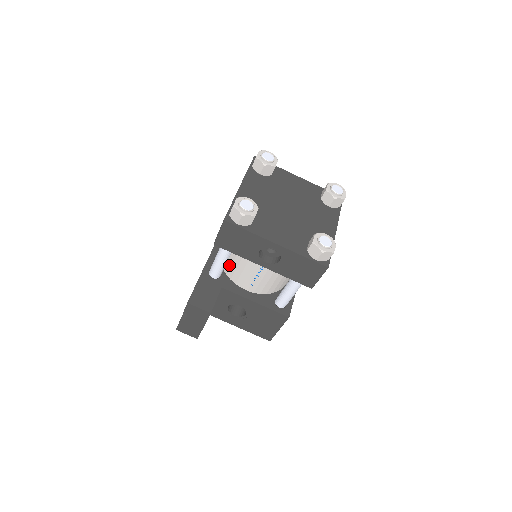
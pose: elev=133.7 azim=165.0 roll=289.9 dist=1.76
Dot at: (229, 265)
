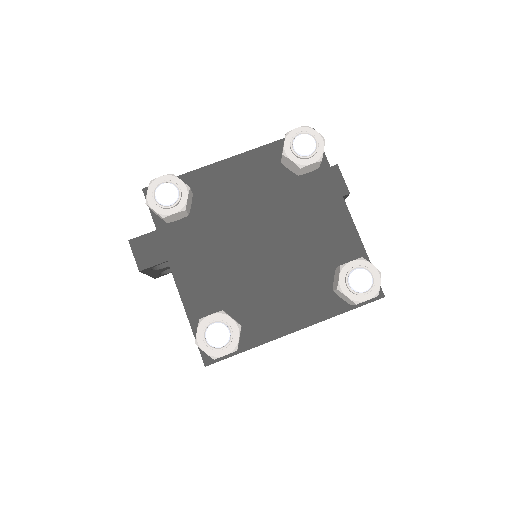
Dot at: occluded
